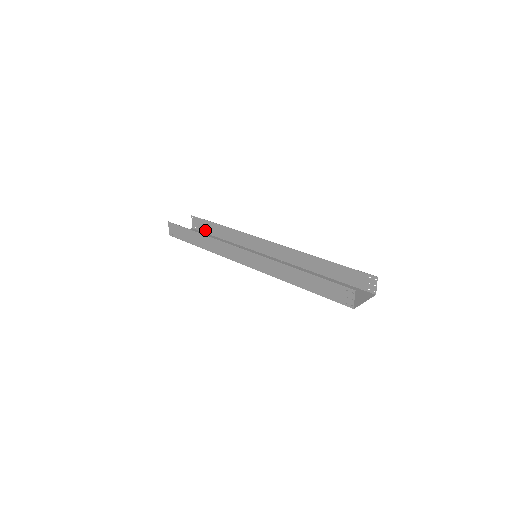
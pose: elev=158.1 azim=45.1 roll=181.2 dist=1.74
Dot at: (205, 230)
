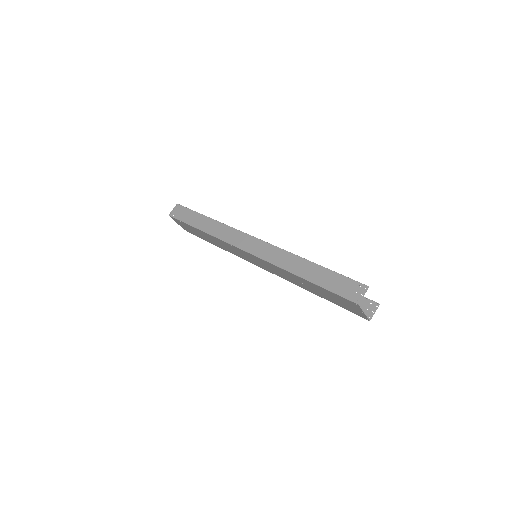
Dot at: occluded
